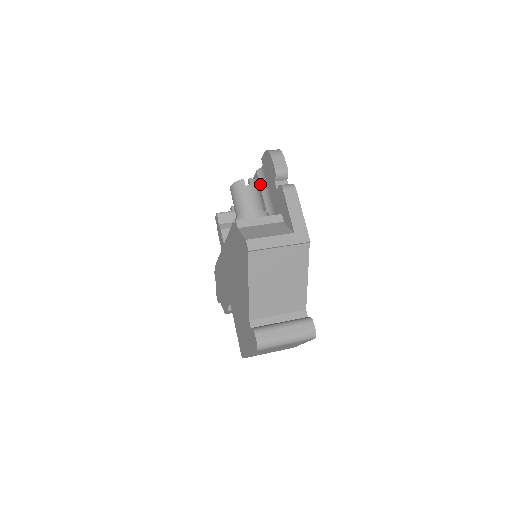
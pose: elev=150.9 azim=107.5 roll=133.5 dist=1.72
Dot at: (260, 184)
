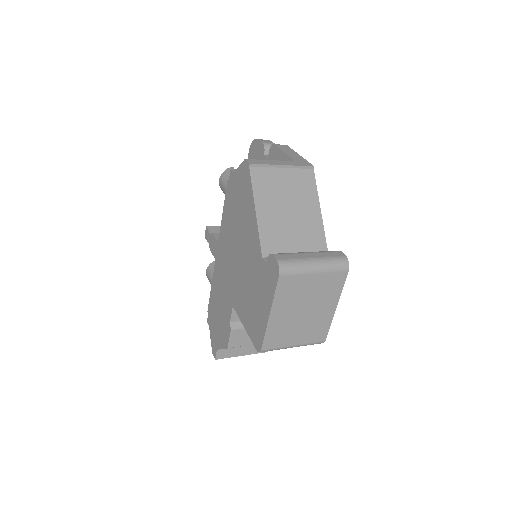
Dot at: occluded
